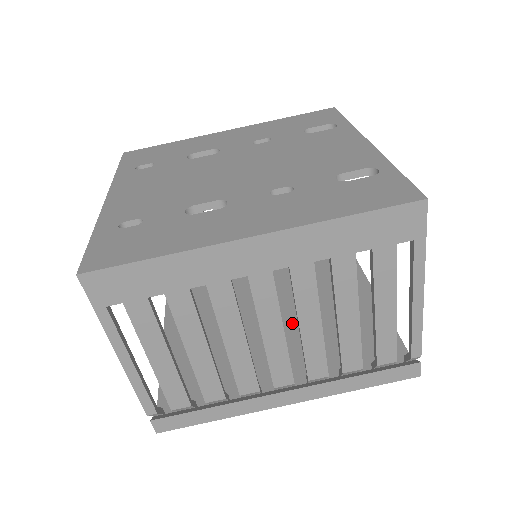
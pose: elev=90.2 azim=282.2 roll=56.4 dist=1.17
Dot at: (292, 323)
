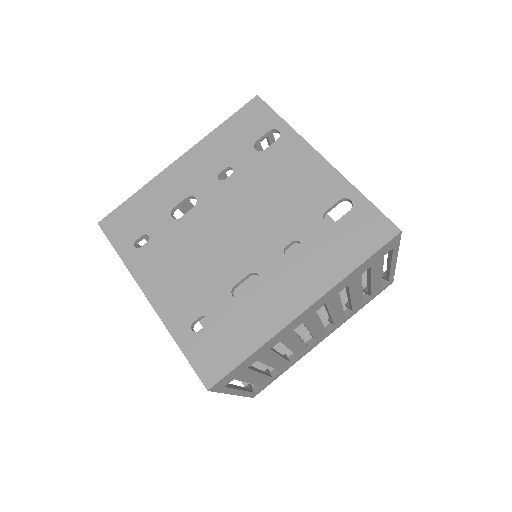
Dot at: occluded
